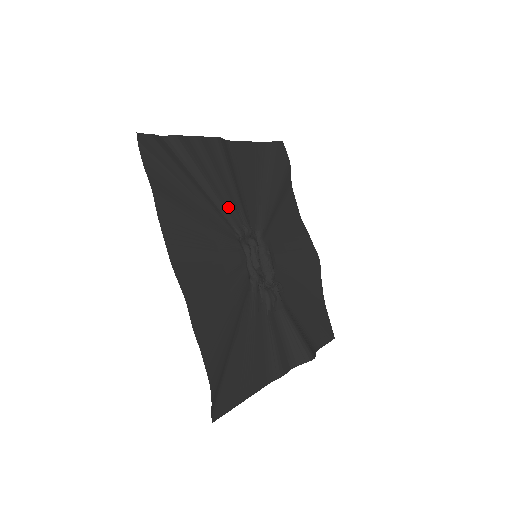
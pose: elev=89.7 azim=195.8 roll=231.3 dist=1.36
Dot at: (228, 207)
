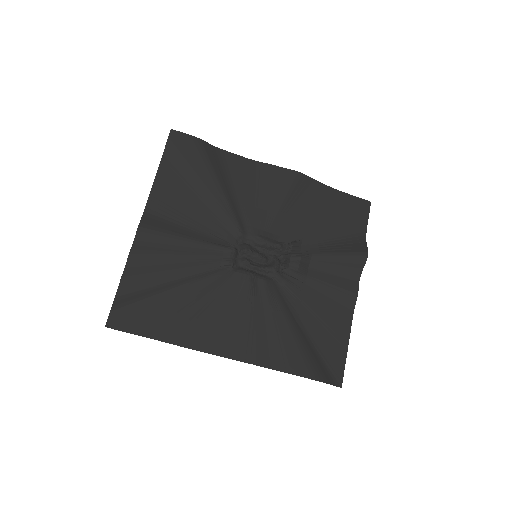
Dot at: (202, 262)
